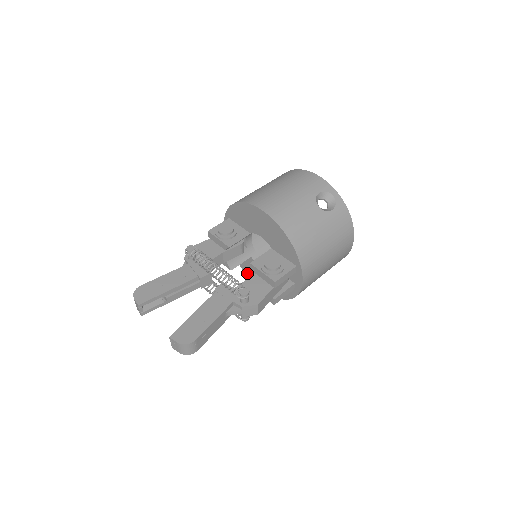
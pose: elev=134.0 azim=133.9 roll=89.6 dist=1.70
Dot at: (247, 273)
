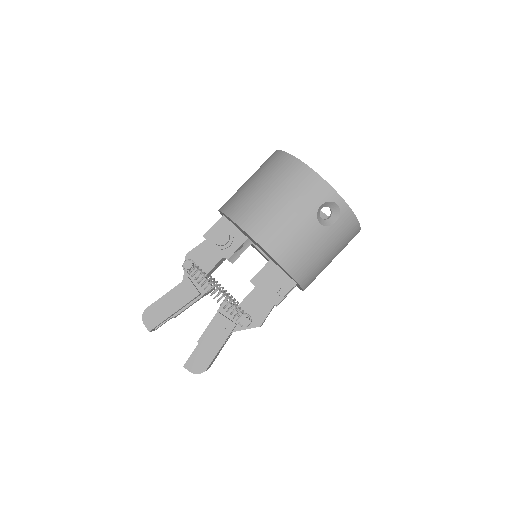
Dot at: occluded
